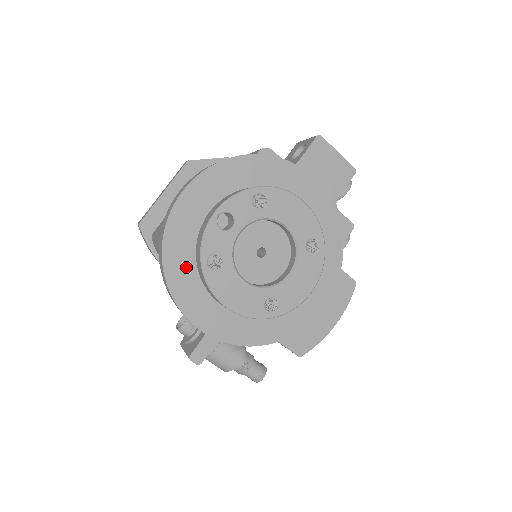
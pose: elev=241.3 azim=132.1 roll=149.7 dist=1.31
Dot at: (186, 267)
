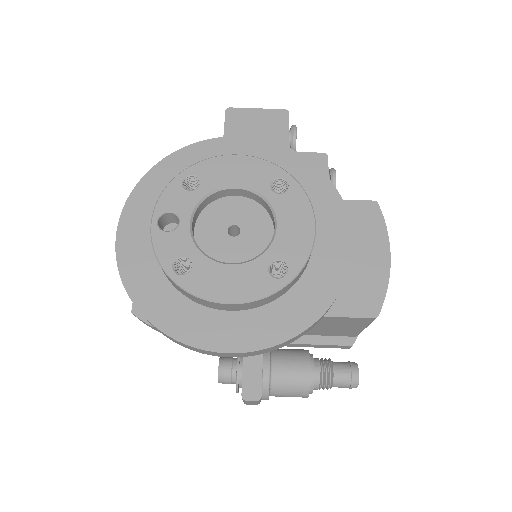
Dot at: (165, 297)
